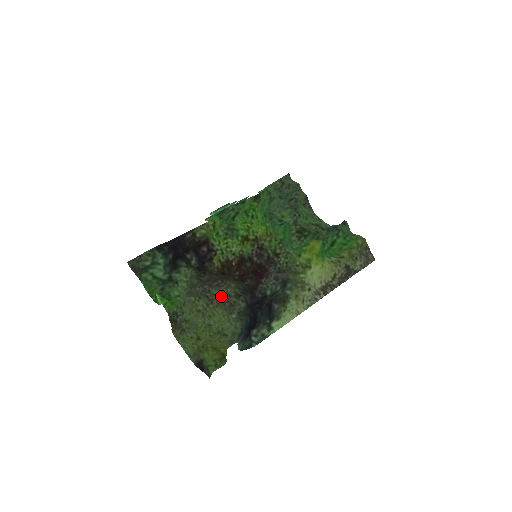
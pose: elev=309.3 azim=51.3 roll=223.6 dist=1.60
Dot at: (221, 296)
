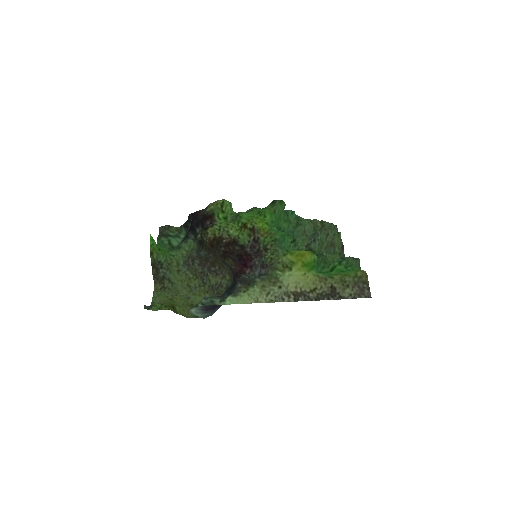
Dot at: (214, 284)
